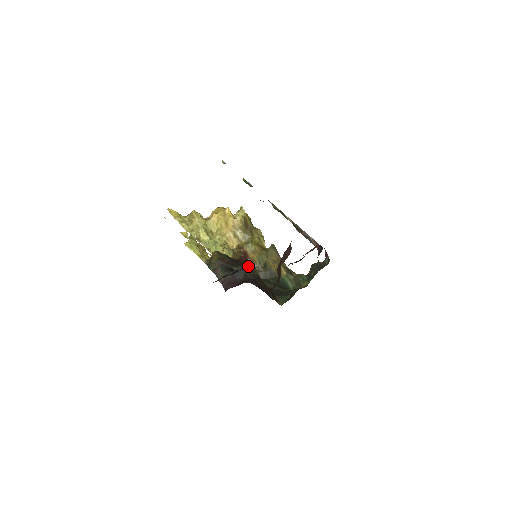
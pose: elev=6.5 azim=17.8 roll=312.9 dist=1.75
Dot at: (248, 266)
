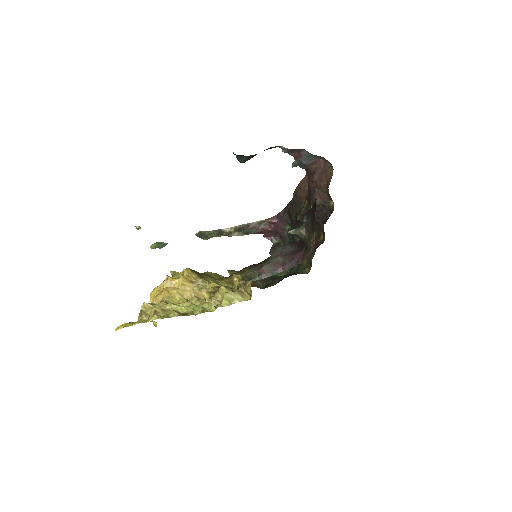
Dot at: occluded
